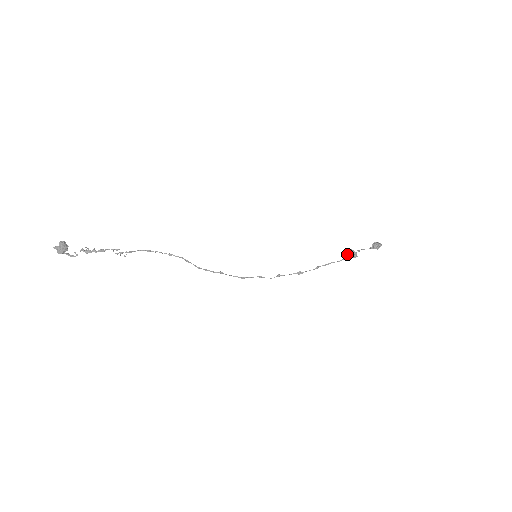
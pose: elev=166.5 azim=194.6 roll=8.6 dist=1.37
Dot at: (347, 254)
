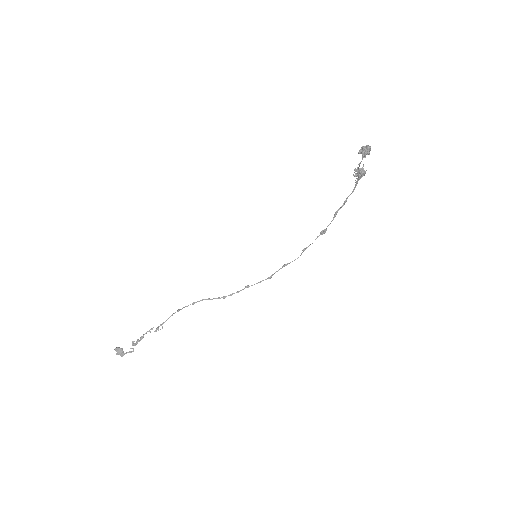
Dot at: (356, 176)
